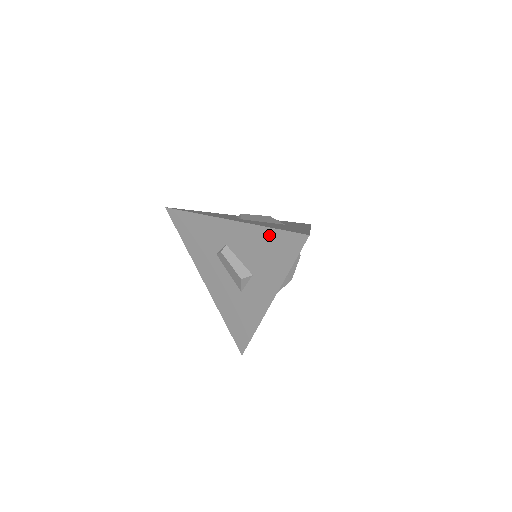
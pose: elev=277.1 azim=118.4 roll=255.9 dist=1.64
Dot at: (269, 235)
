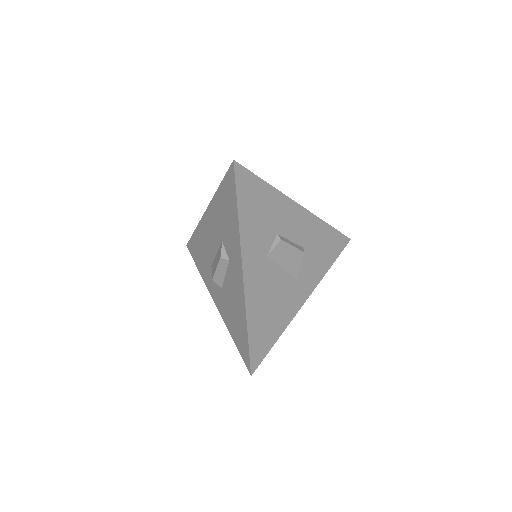
Dot at: (244, 327)
